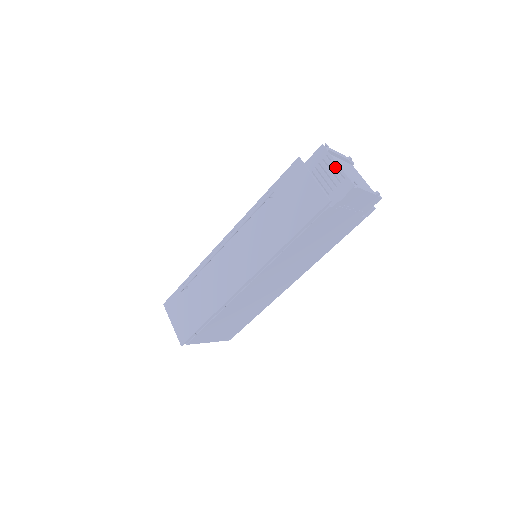
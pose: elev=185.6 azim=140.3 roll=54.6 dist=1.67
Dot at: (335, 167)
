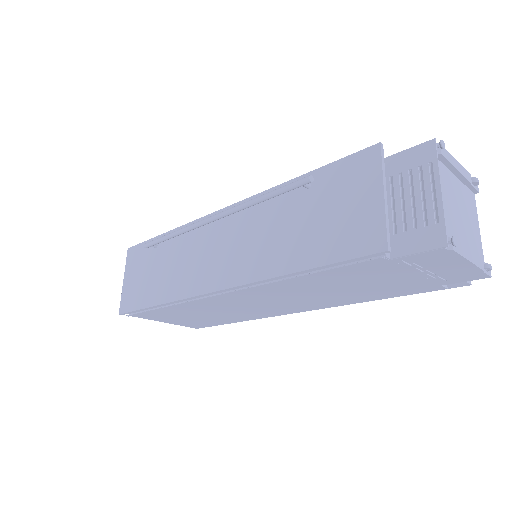
Dot at: (433, 191)
